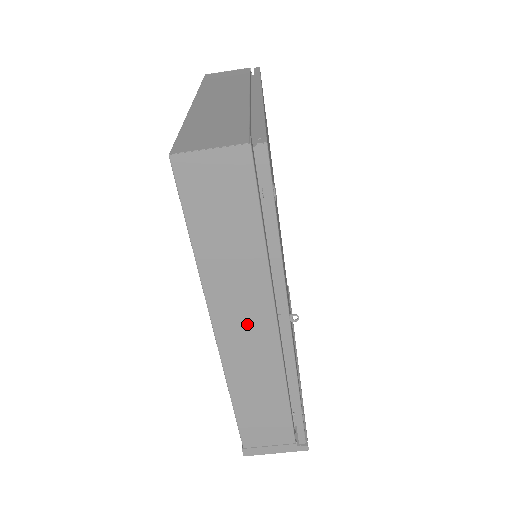
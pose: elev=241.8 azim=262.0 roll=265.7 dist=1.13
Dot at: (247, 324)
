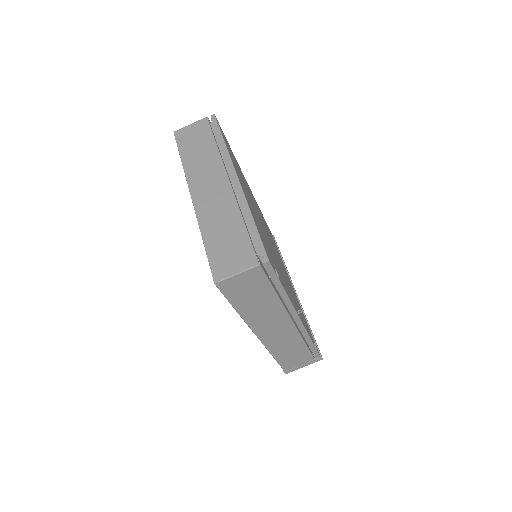
Dot at: (275, 327)
